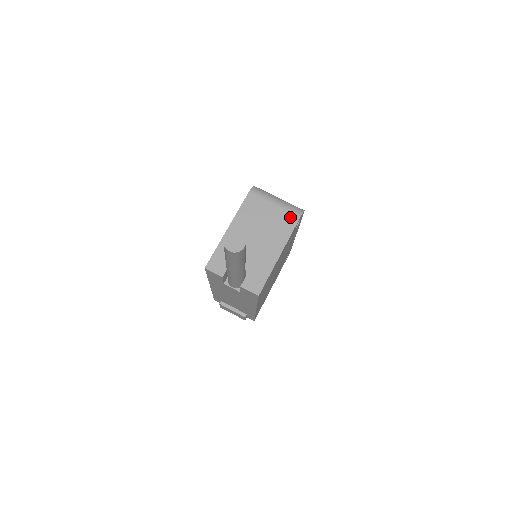
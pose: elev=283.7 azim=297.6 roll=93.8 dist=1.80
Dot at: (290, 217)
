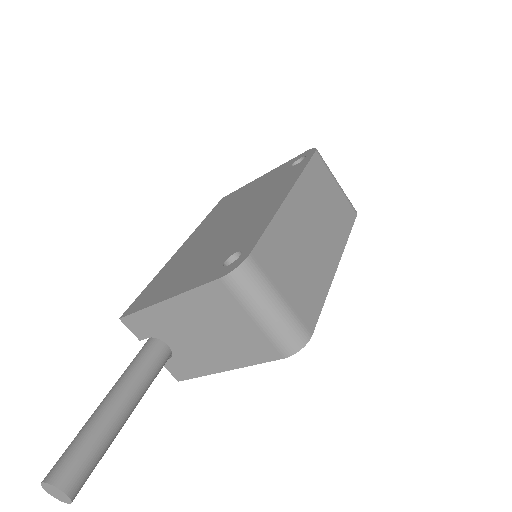
Dot at: (269, 348)
